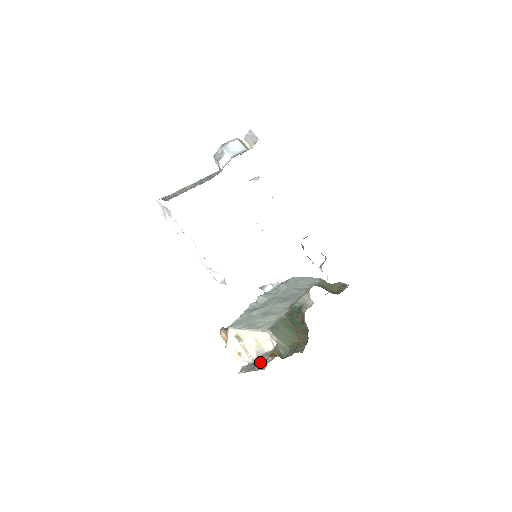
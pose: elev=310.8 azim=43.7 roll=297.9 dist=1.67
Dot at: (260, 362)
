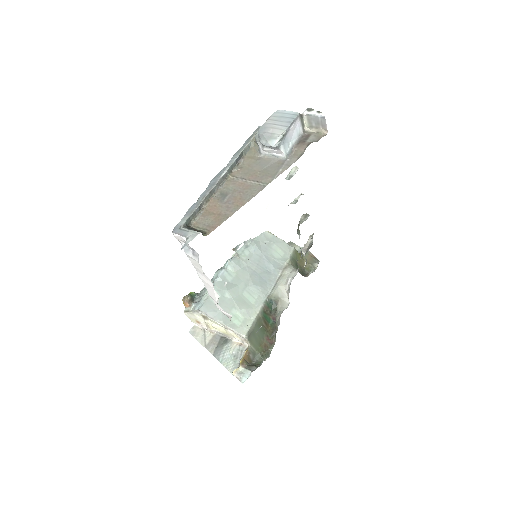
Dot at: (233, 372)
